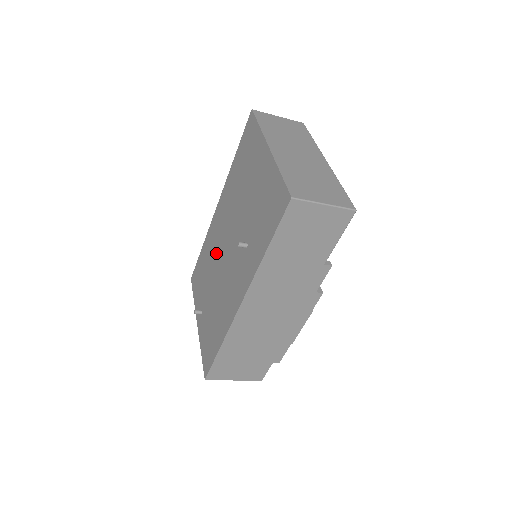
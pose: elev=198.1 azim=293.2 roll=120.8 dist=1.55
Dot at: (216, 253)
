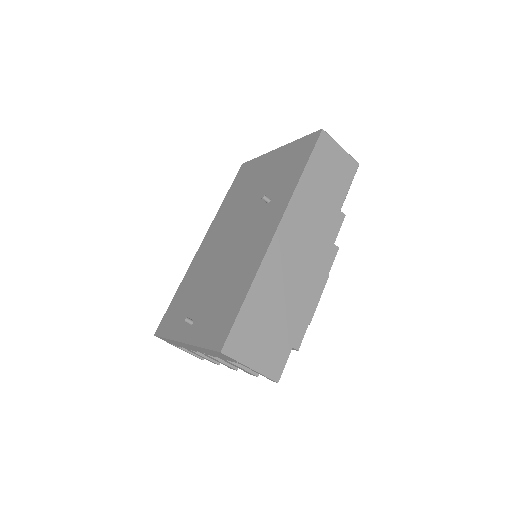
Dot at: (211, 261)
